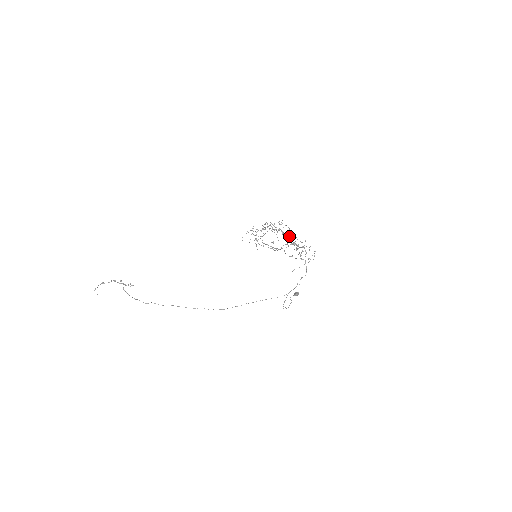
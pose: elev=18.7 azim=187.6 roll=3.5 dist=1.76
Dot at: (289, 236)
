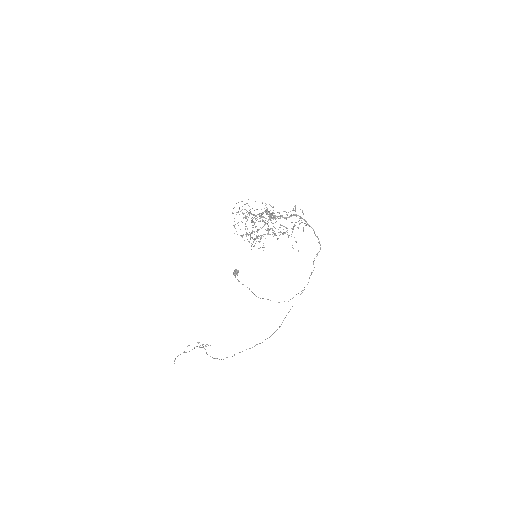
Dot at: occluded
